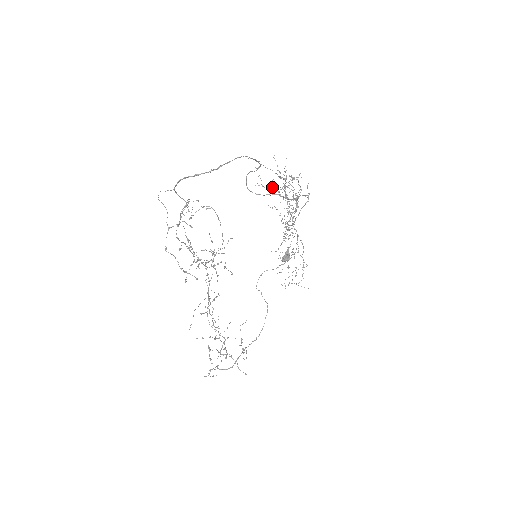
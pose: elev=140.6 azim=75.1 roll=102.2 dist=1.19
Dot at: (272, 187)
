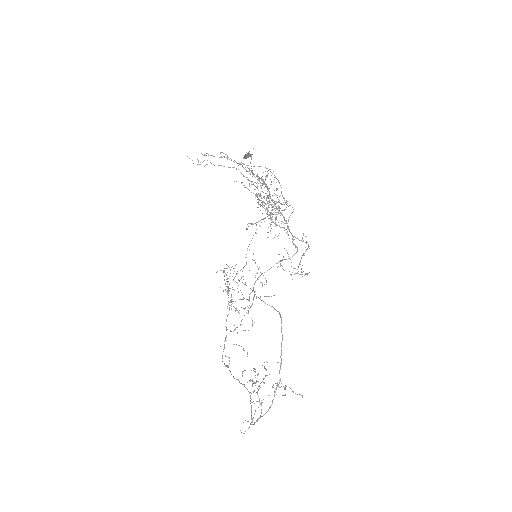
Dot at: occluded
